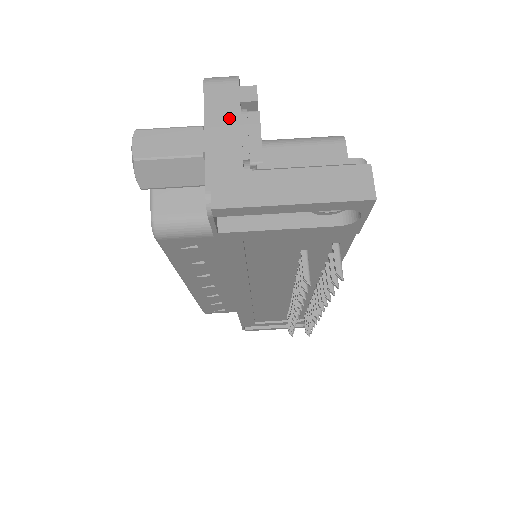
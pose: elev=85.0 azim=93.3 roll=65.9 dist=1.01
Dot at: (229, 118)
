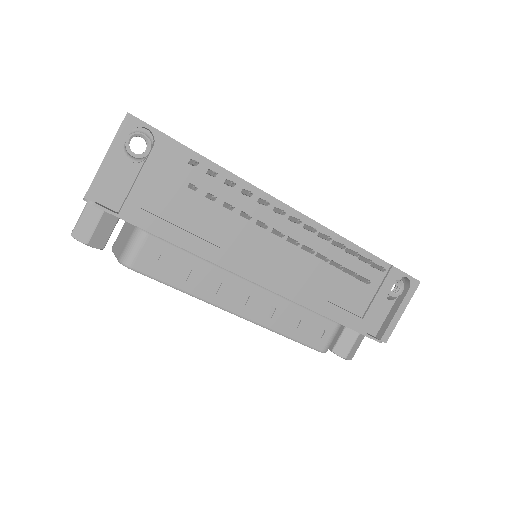
Dot at: occluded
